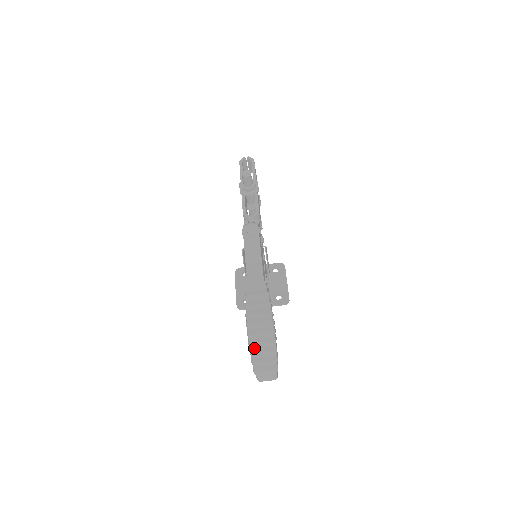
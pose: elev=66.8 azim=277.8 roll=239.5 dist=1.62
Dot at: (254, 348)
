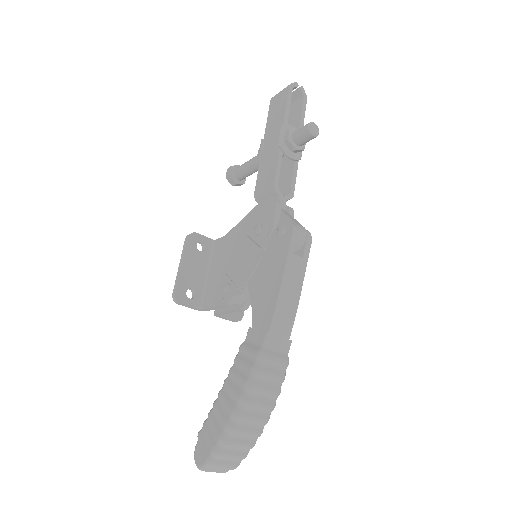
Dot at: (232, 436)
